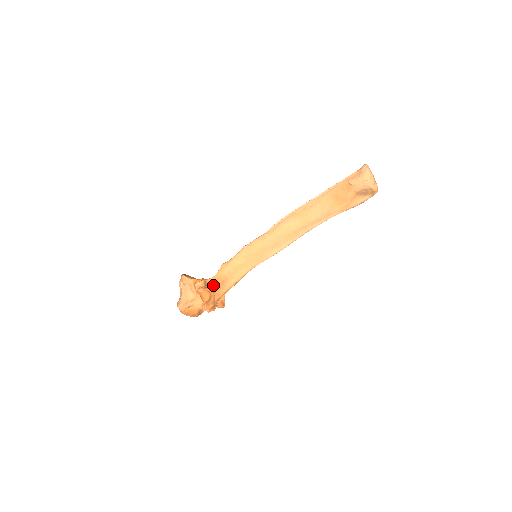
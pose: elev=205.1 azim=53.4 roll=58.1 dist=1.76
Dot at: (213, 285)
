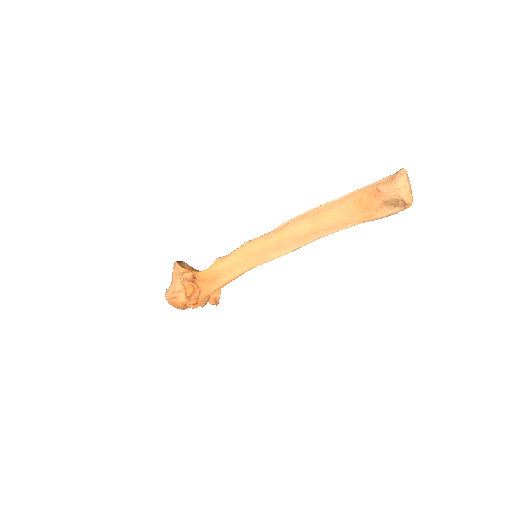
Dot at: (202, 279)
